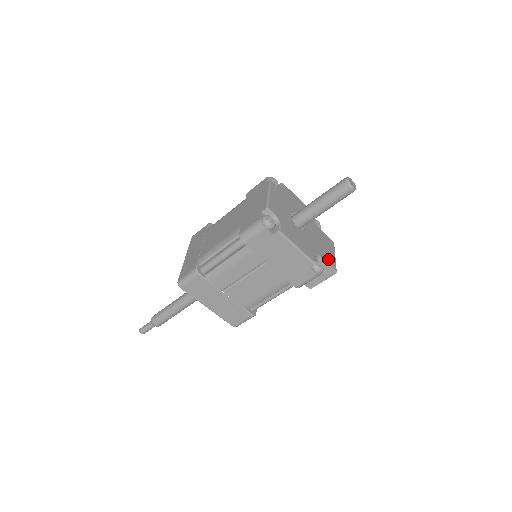
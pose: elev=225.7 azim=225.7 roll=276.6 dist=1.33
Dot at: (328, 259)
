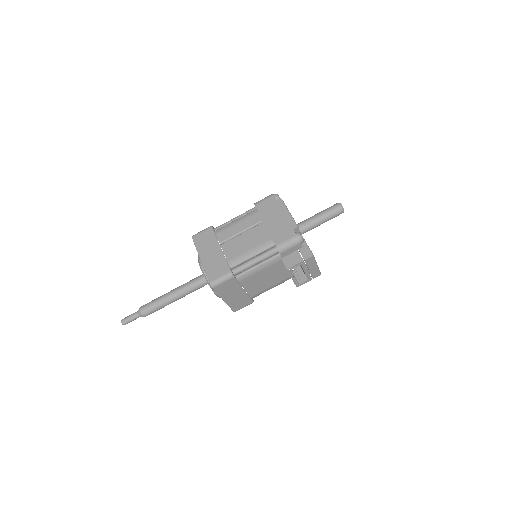
Dot at: occluded
